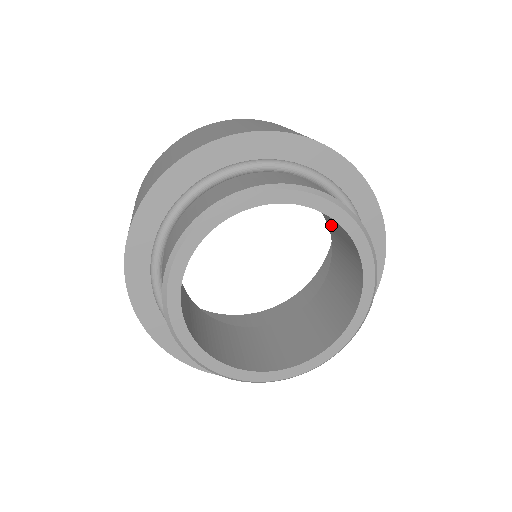
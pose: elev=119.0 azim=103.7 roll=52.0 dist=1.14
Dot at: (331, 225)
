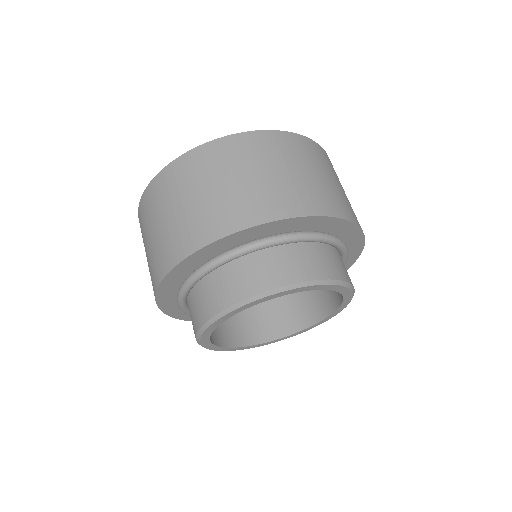
Dot at: occluded
